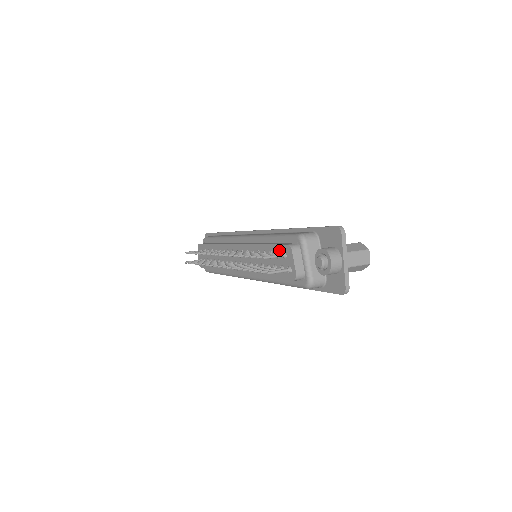
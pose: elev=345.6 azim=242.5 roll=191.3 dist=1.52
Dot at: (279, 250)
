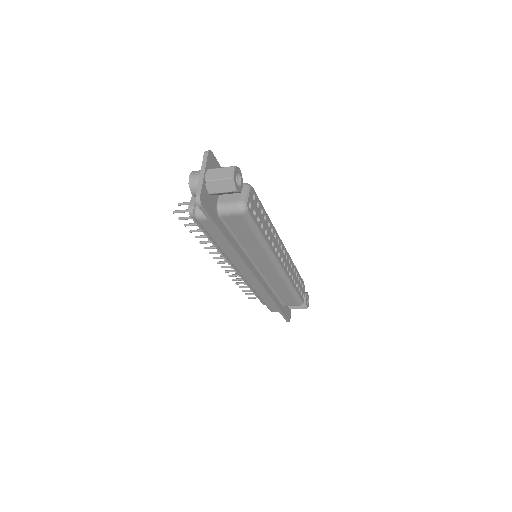
Dot at: occluded
